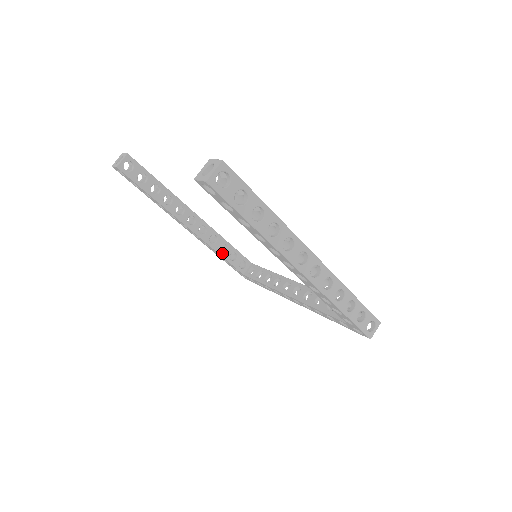
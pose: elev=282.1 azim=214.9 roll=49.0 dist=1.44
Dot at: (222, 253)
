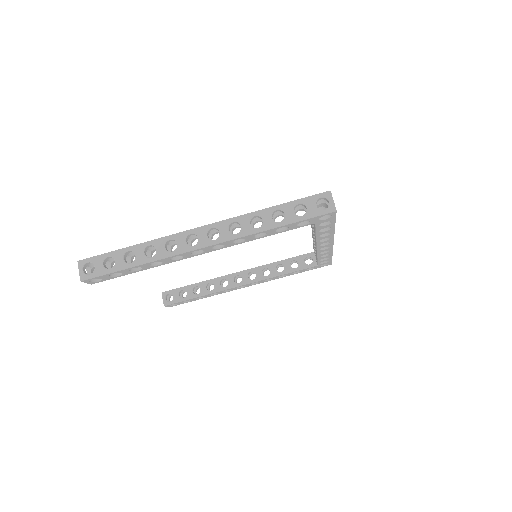
Dot at: (283, 272)
